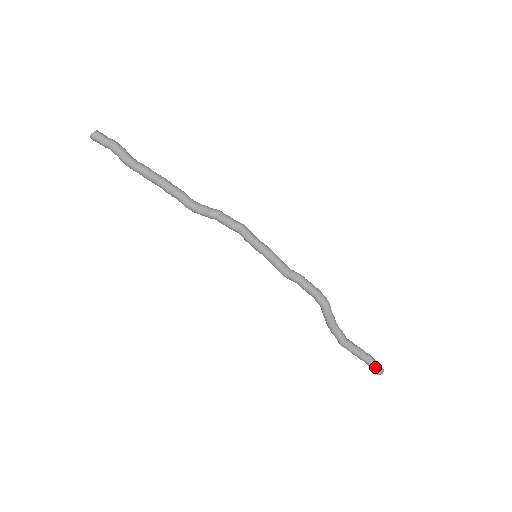
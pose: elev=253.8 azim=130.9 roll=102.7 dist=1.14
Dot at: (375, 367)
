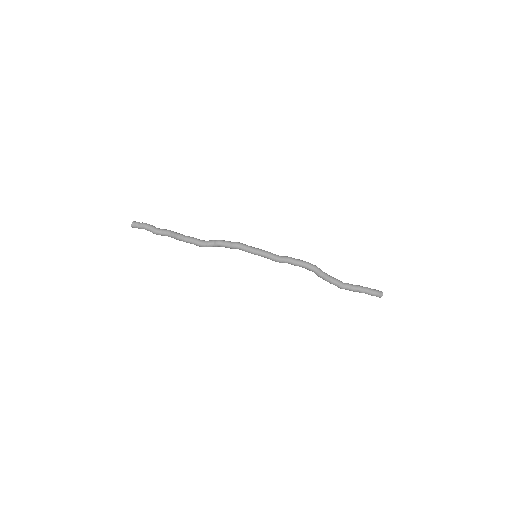
Dot at: (373, 295)
